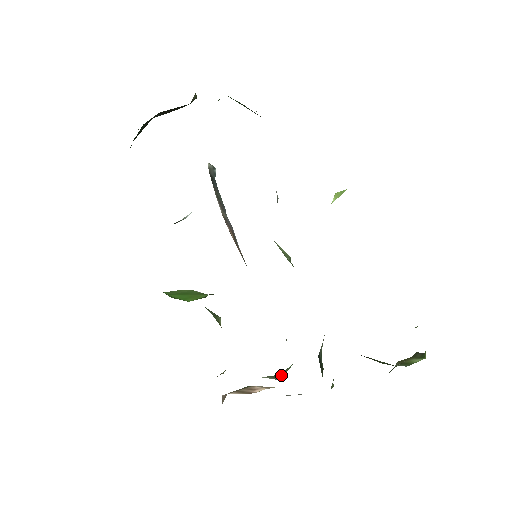
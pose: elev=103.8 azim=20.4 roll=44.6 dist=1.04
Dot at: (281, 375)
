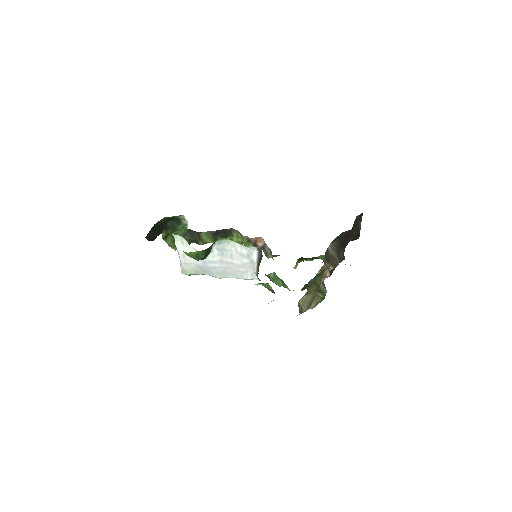
Dot at: occluded
